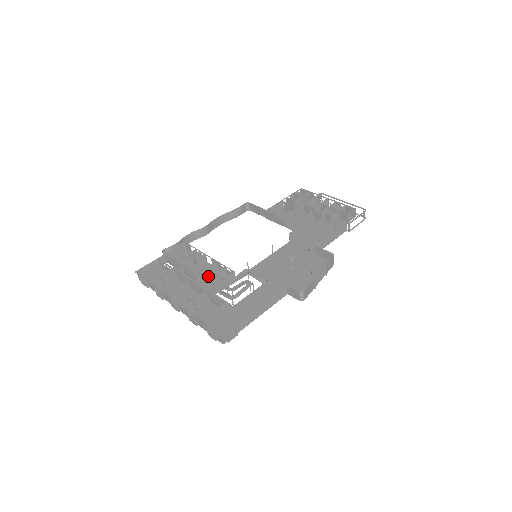
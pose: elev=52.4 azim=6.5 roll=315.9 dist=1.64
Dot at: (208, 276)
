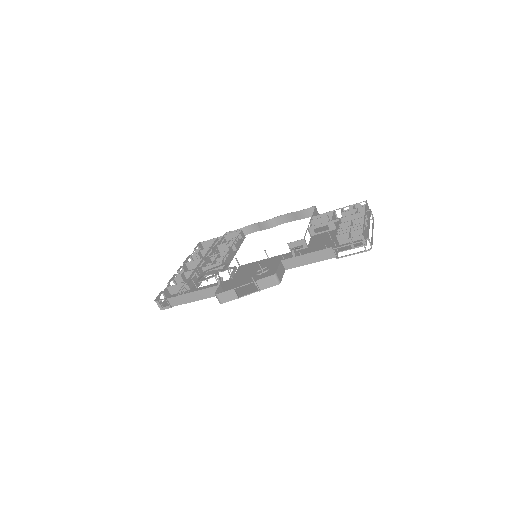
Dot at: occluded
